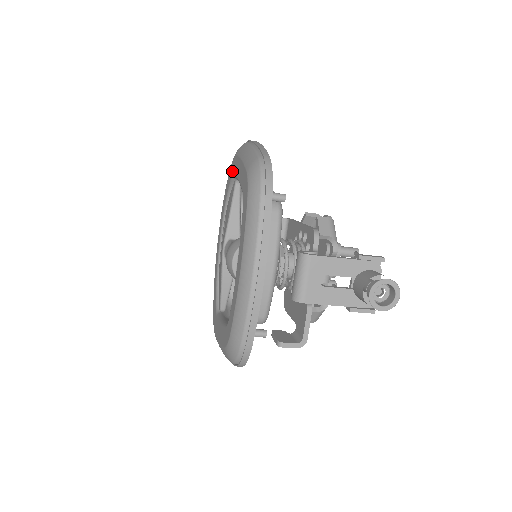
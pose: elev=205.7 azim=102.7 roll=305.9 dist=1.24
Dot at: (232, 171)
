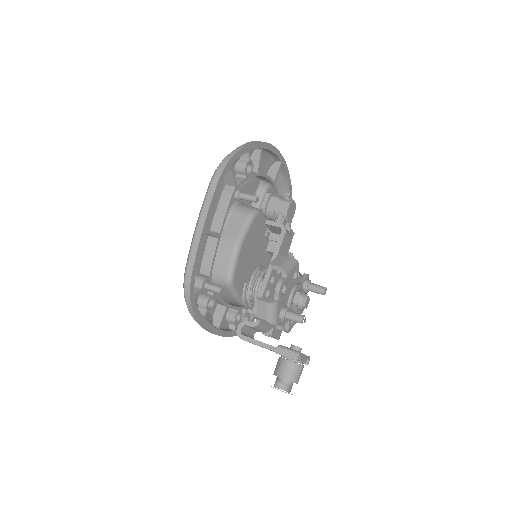
Dot at: occluded
